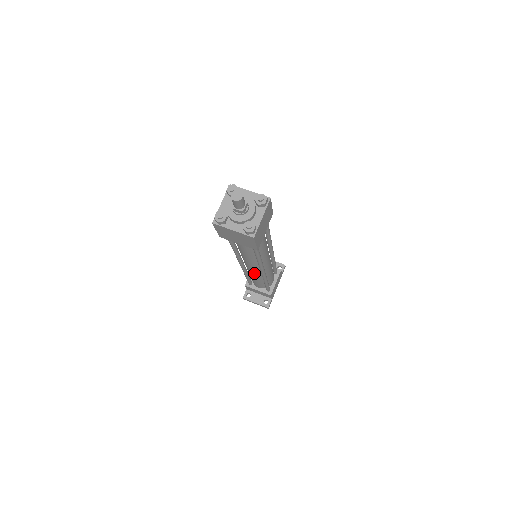
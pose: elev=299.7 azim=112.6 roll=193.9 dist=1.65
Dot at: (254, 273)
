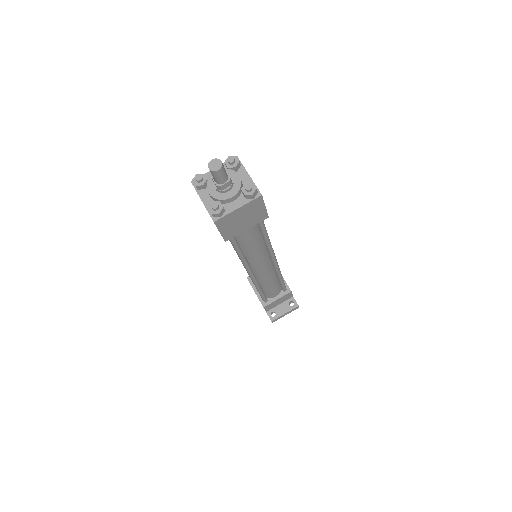
Dot at: (267, 275)
